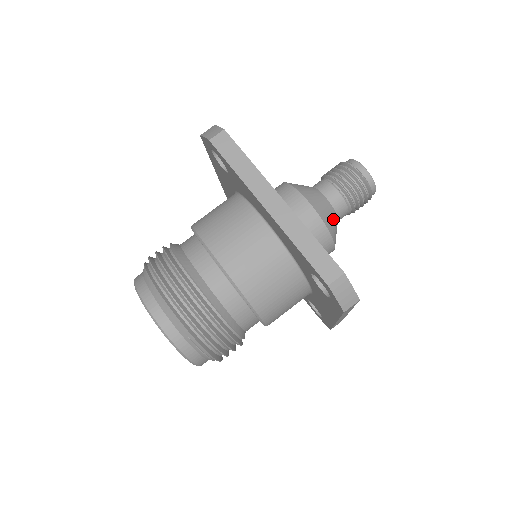
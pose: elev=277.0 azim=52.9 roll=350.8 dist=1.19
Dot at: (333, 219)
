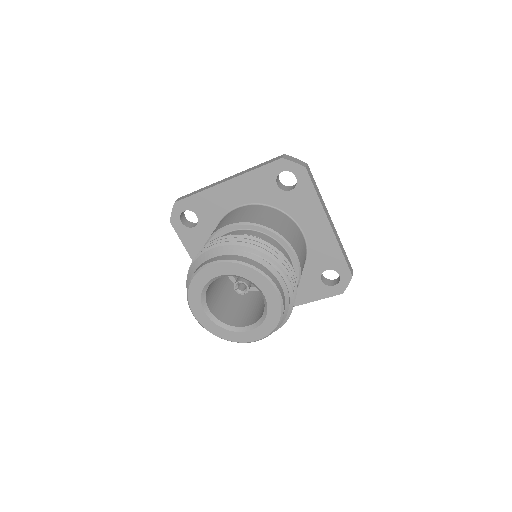
Dot at: occluded
